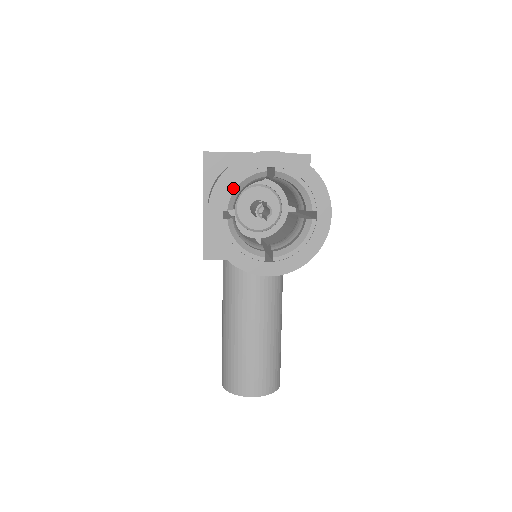
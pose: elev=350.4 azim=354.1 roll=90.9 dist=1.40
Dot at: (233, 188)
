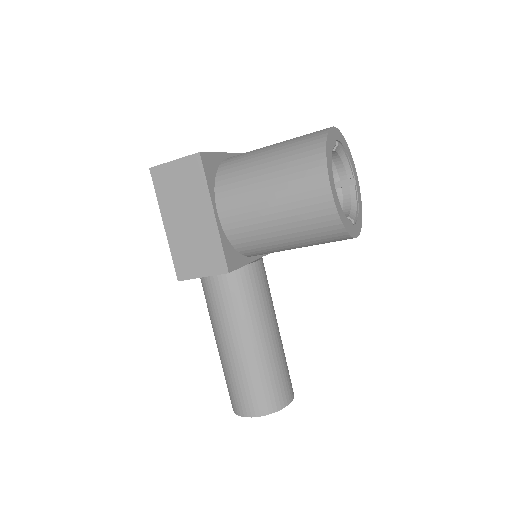
Dot at: (331, 160)
